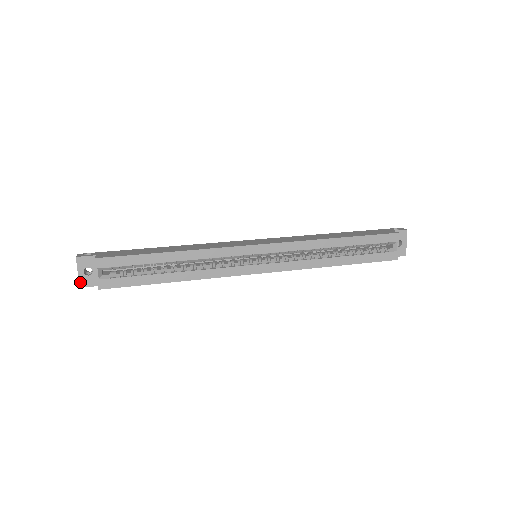
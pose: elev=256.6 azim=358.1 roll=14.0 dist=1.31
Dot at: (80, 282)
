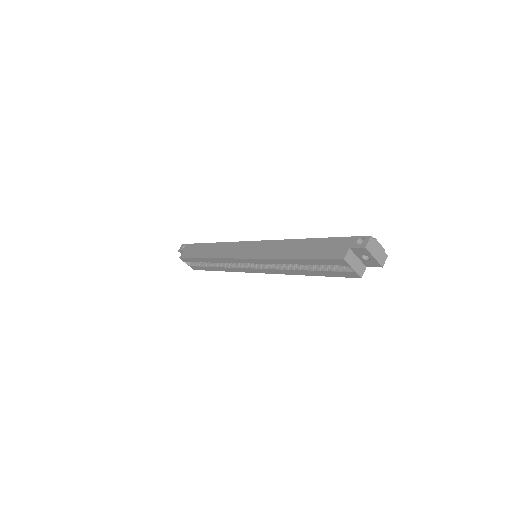
Dot at: occluded
